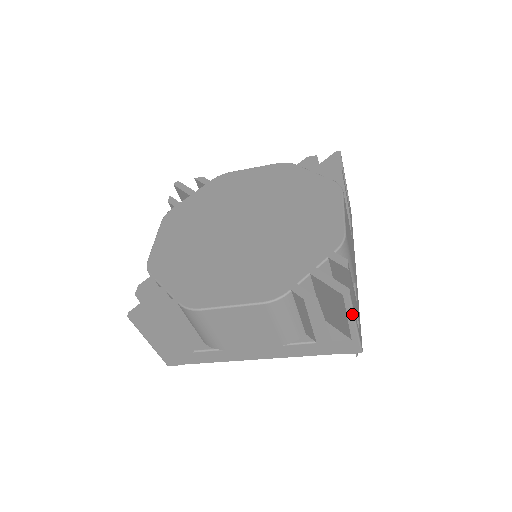
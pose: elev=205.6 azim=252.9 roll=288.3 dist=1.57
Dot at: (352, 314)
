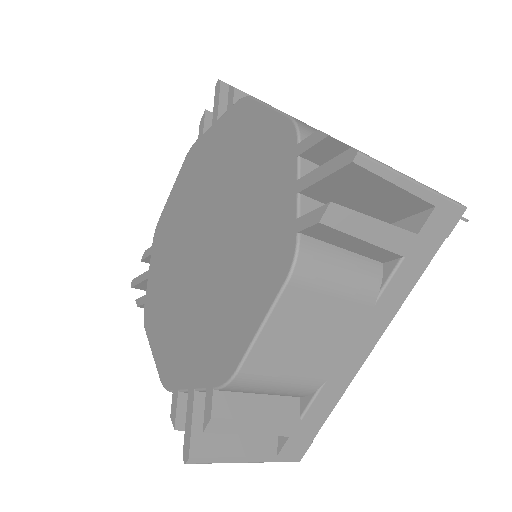
Dot at: (394, 174)
